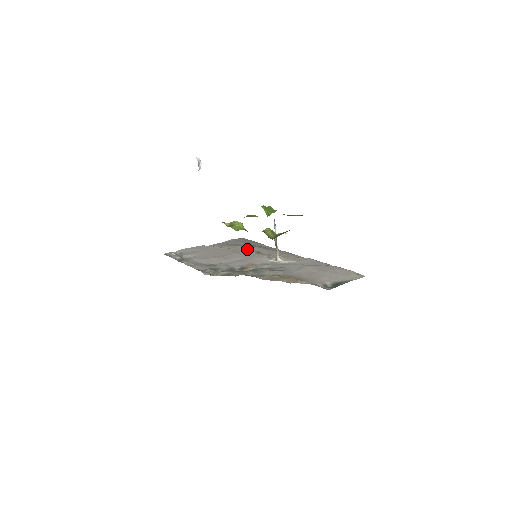
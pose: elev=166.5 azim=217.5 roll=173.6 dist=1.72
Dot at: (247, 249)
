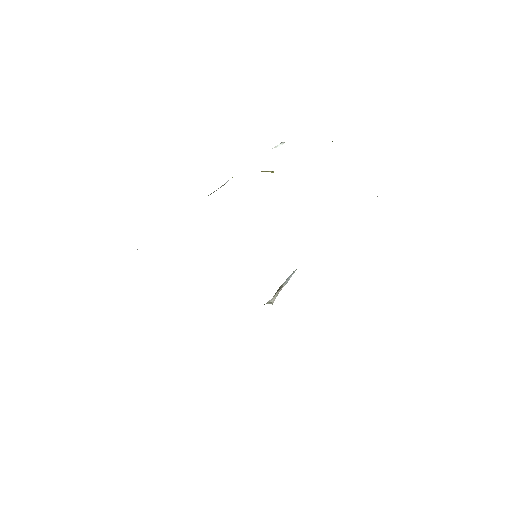
Dot at: occluded
